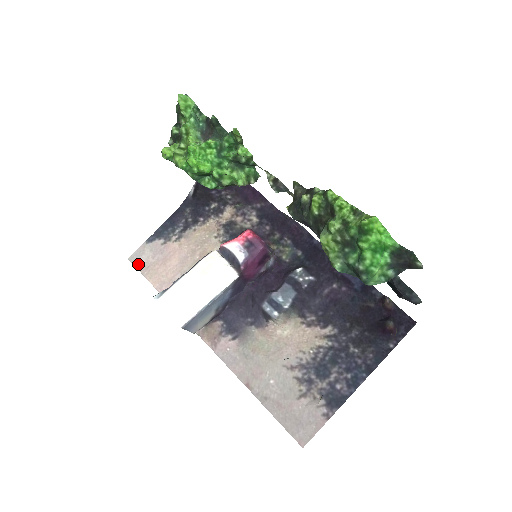
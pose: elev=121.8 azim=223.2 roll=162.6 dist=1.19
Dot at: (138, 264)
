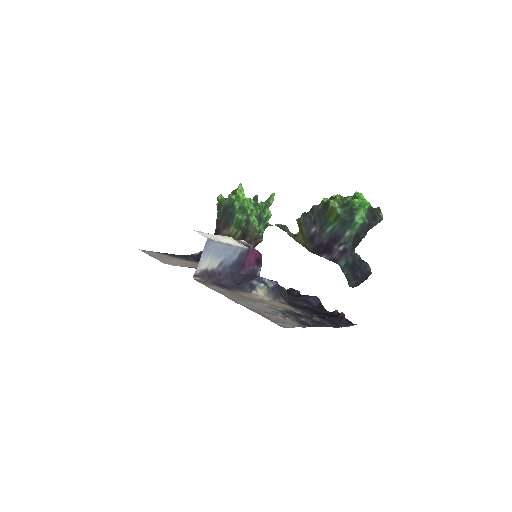
Dot at: (147, 253)
